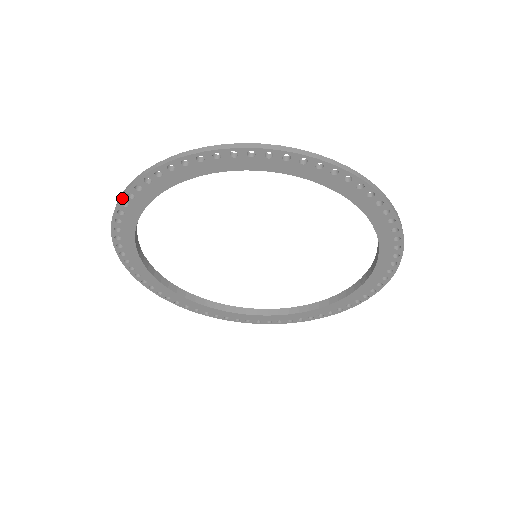
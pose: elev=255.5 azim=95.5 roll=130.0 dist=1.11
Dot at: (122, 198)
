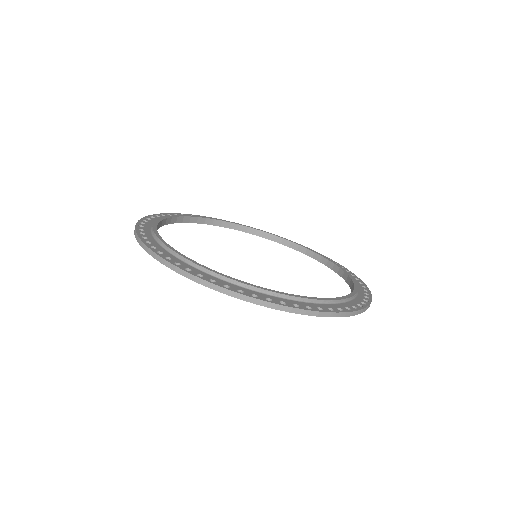
Dot at: (144, 249)
